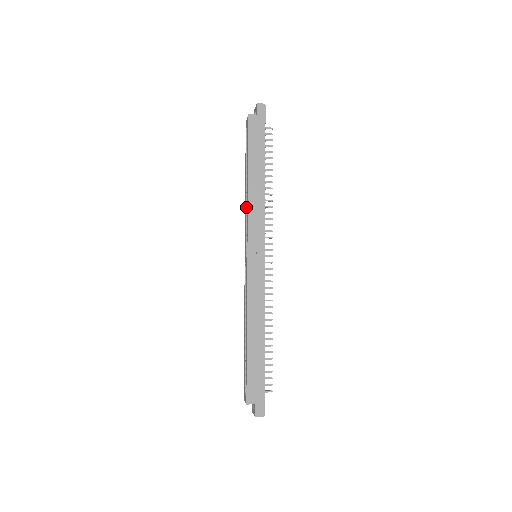
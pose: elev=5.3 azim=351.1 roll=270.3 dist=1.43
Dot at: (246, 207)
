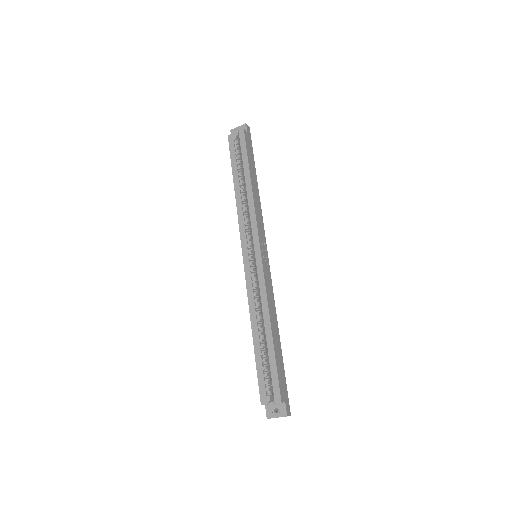
Dot at: (242, 209)
